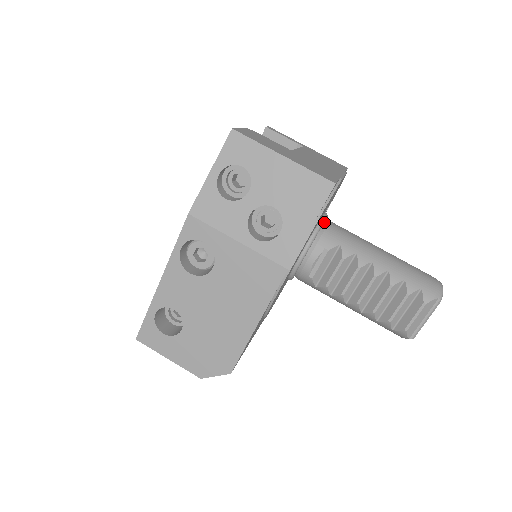
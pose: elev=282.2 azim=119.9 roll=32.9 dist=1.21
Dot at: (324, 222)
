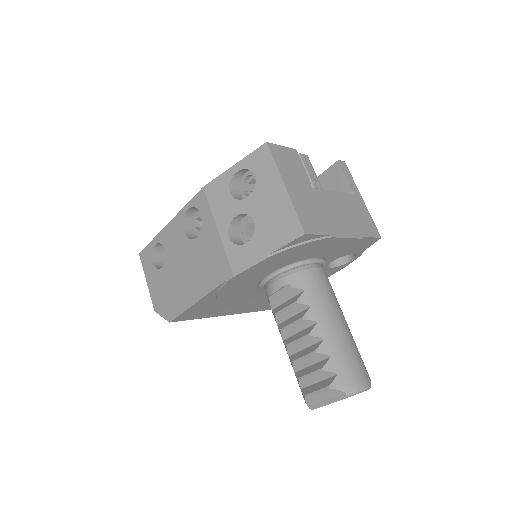
Dot at: (311, 265)
